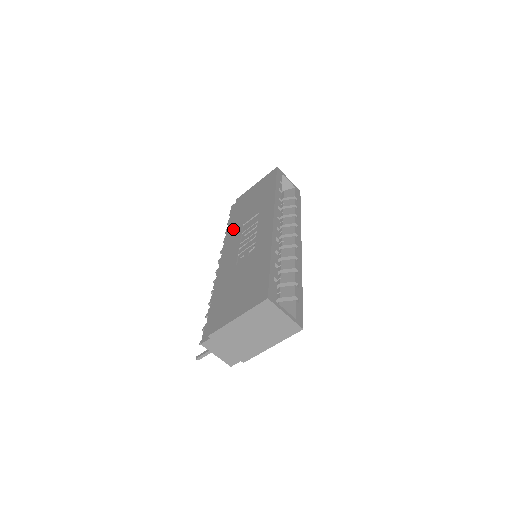
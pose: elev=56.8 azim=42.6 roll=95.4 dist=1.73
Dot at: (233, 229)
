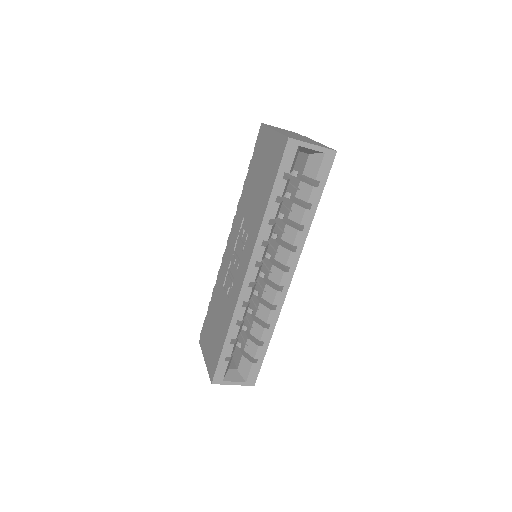
Dot at: (240, 205)
